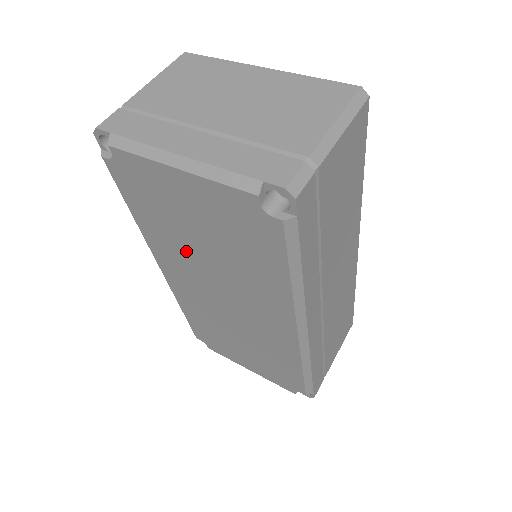
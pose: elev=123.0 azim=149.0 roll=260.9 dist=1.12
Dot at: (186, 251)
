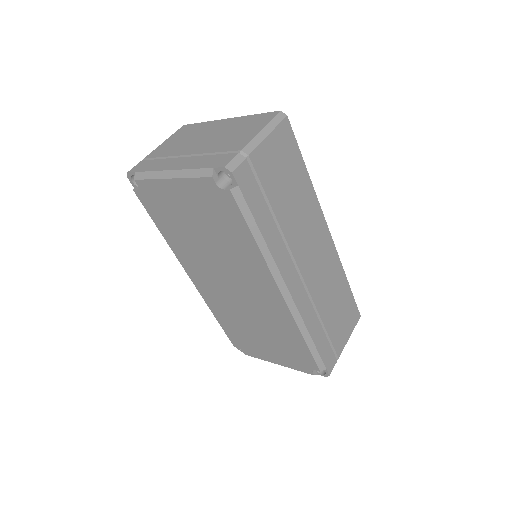
Dot at: (197, 249)
